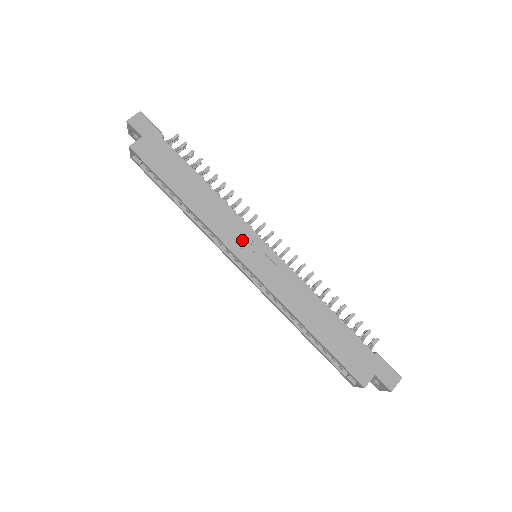
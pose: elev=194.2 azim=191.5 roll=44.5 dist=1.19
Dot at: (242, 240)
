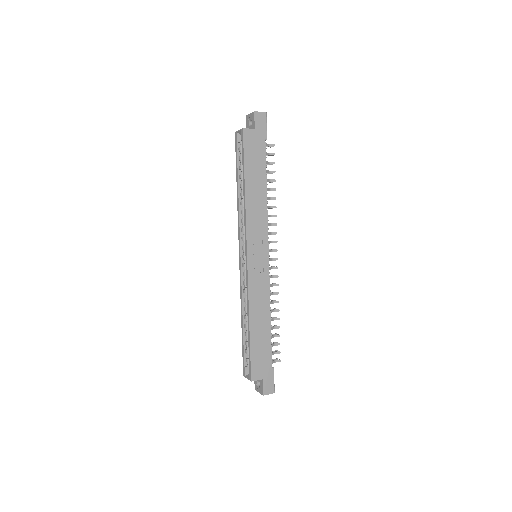
Dot at: (258, 241)
